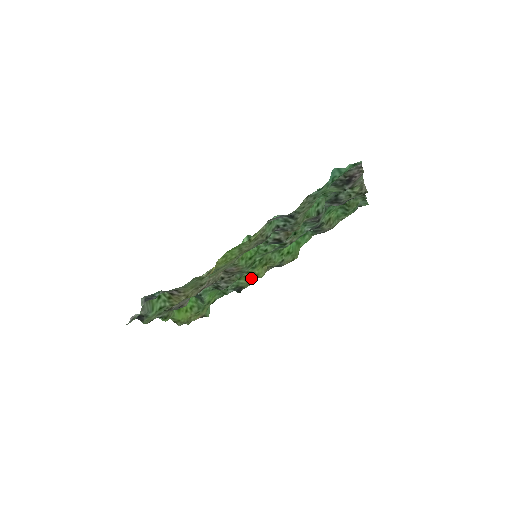
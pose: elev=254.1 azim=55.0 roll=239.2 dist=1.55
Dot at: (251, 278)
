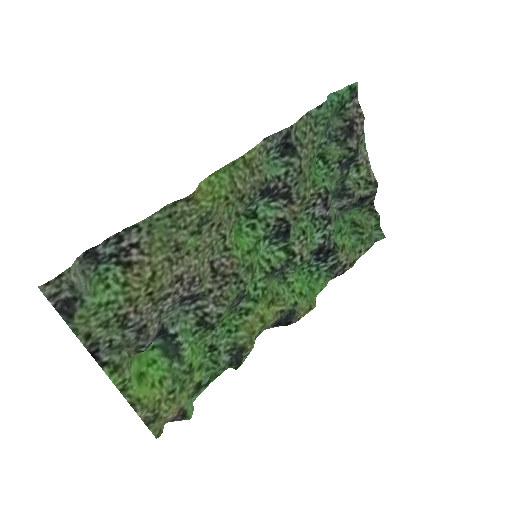
Dot at: (254, 323)
